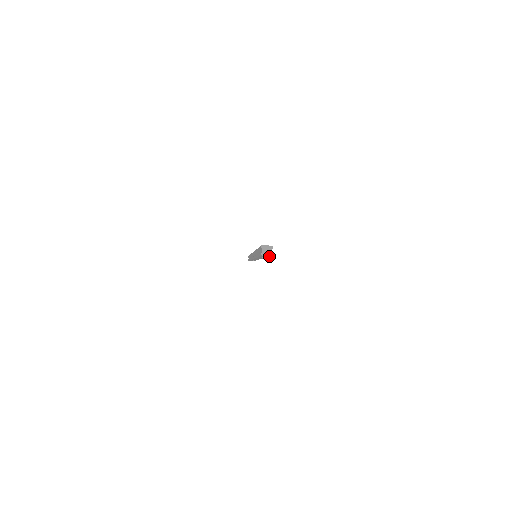
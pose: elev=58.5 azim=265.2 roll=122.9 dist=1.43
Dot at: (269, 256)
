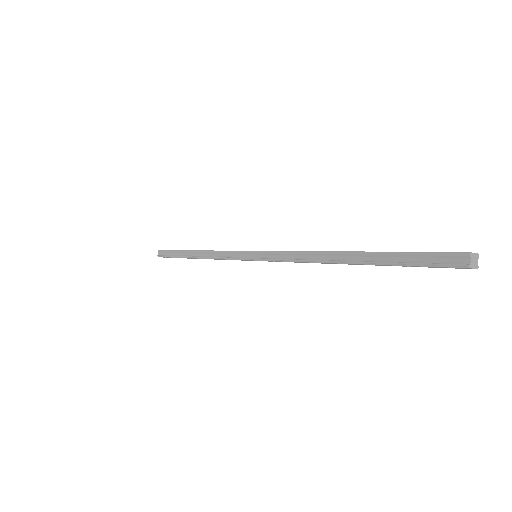
Dot at: occluded
